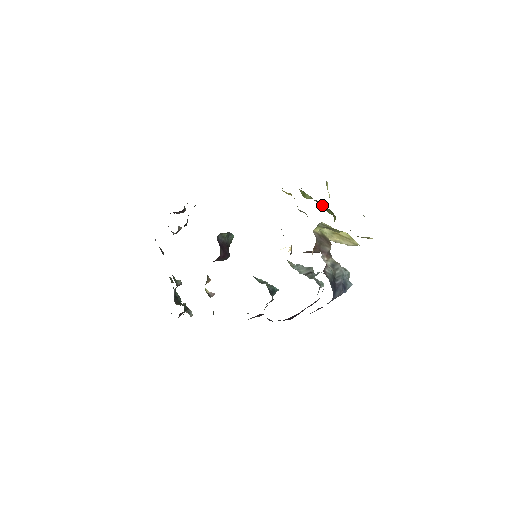
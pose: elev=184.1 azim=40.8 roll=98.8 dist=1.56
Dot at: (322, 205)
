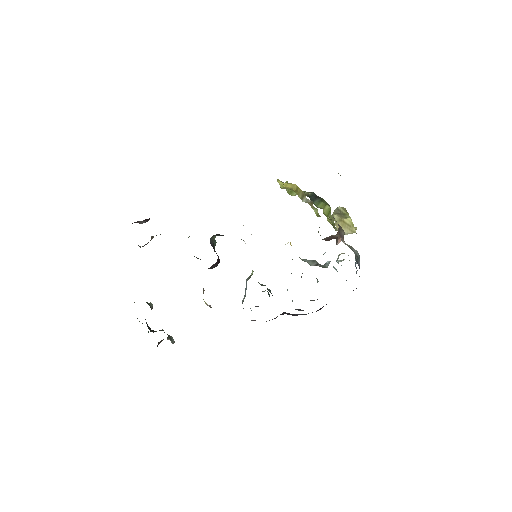
Dot at: (318, 197)
